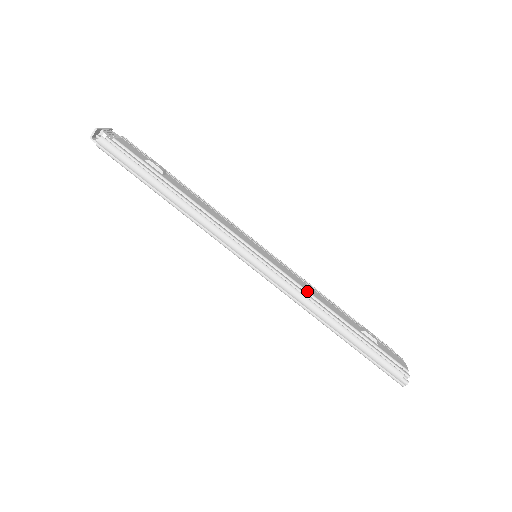
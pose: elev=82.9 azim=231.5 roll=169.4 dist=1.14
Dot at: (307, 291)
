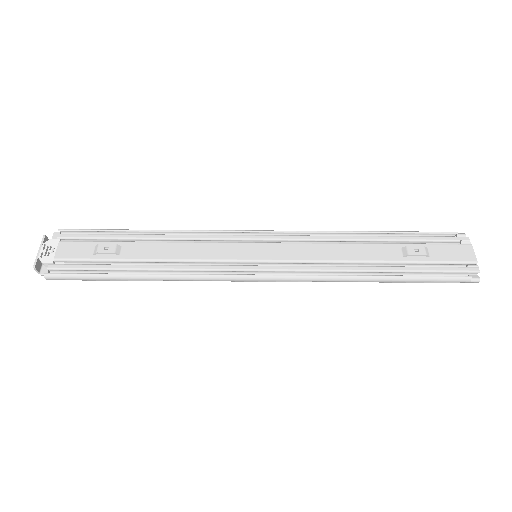
Dot at: (325, 261)
